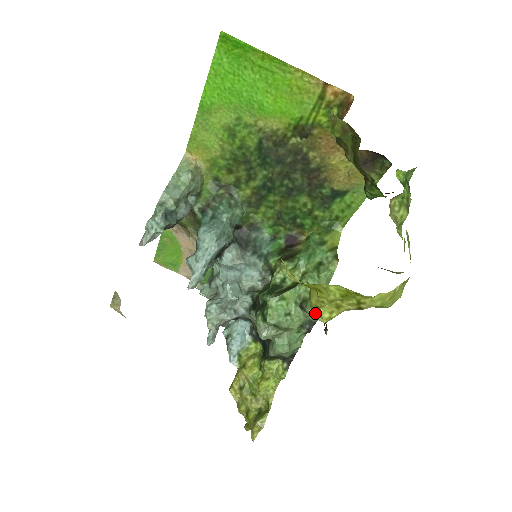
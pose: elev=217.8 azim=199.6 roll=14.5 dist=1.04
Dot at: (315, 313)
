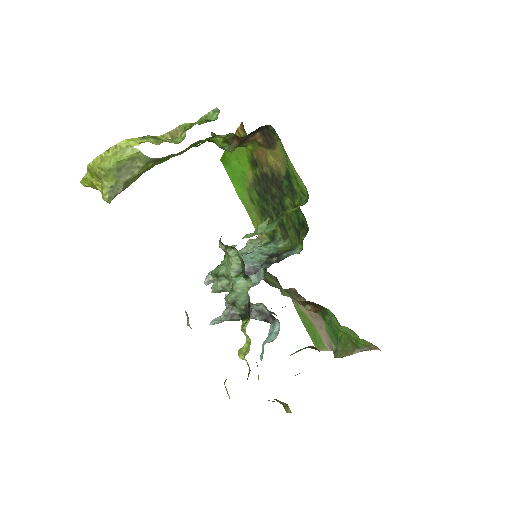
Dot at: (107, 200)
